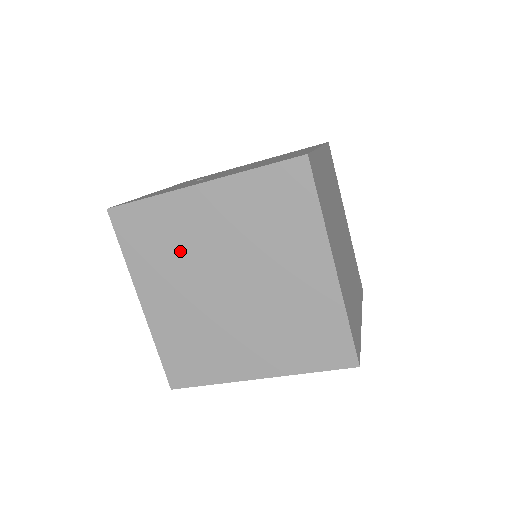
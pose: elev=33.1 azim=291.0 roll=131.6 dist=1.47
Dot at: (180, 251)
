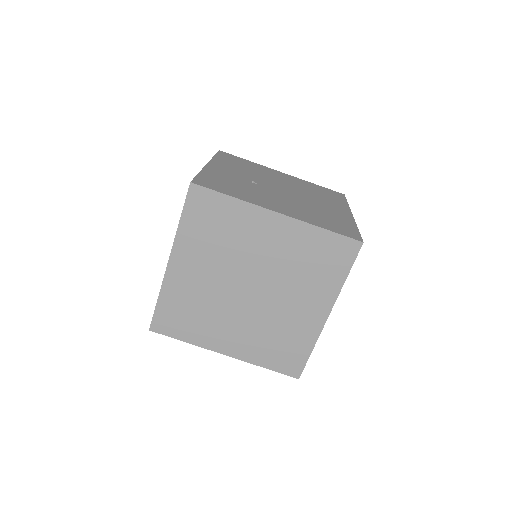
Dot at: (229, 246)
